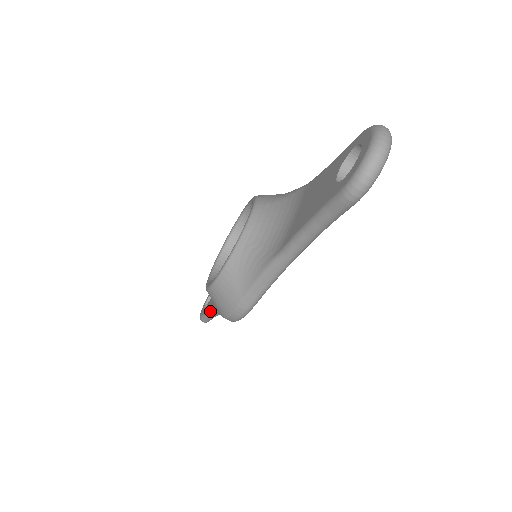
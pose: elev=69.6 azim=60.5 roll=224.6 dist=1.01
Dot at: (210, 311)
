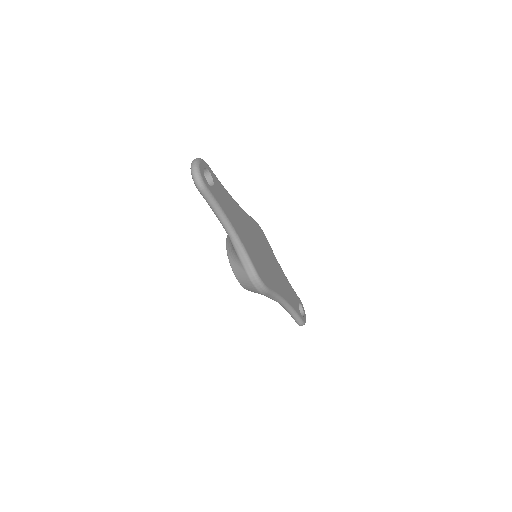
Dot at: (286, 310)
